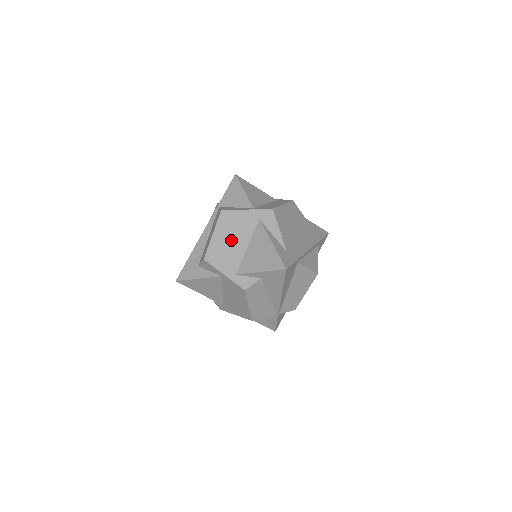
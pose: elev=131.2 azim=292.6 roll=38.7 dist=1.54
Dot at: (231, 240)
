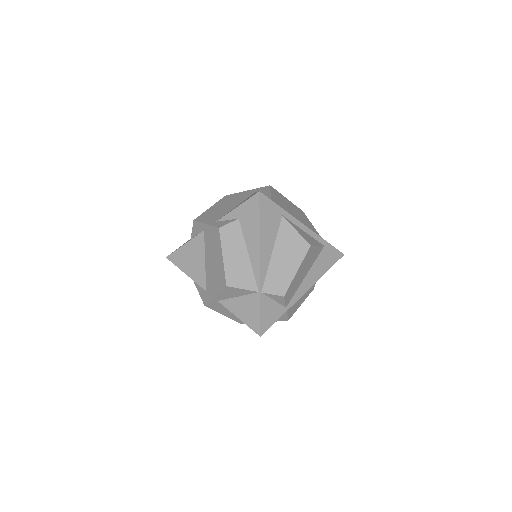
Dot at: (224, 206)
